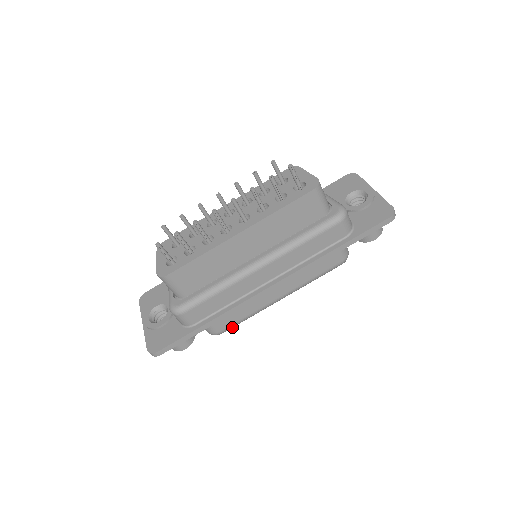
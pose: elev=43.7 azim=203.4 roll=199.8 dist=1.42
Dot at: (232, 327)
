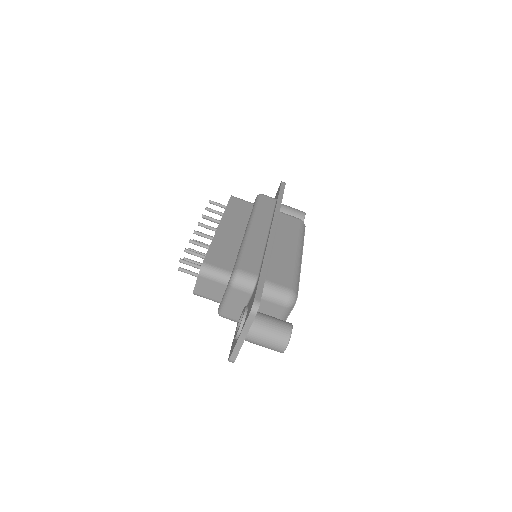
Dot at: (296, 285)
